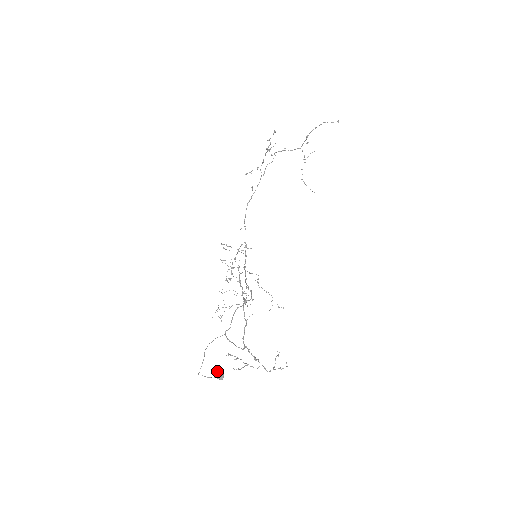
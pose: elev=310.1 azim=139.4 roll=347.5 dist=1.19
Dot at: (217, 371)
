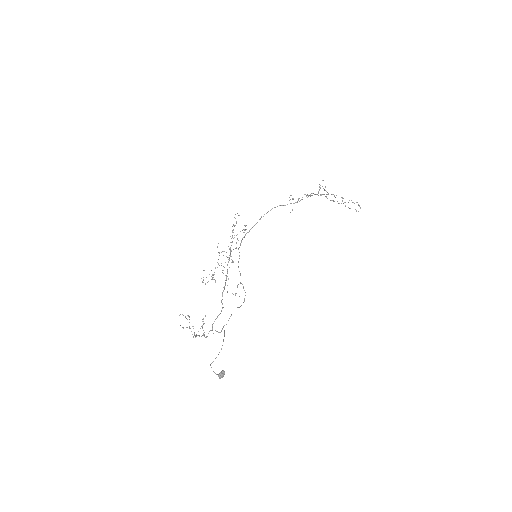
Dot at: (224, 373)
